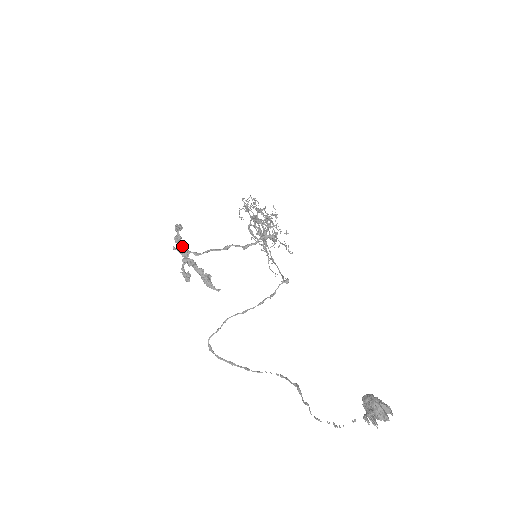
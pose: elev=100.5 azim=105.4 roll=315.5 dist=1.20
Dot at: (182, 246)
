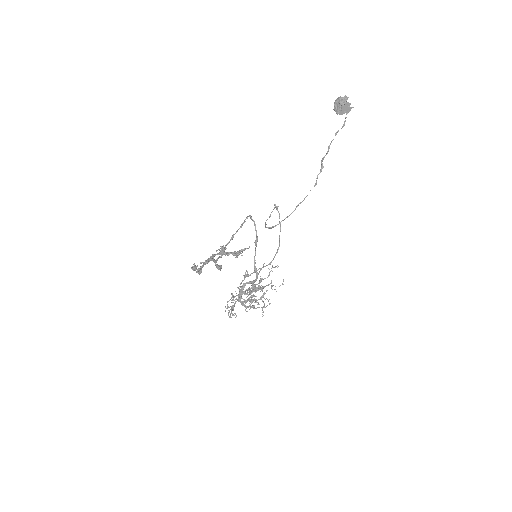
Dot at: (205, 261)
